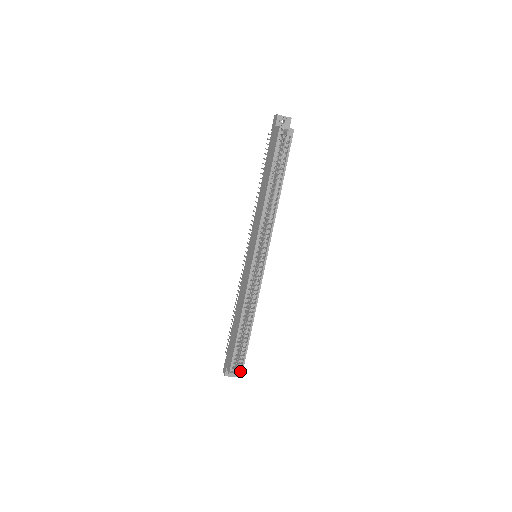
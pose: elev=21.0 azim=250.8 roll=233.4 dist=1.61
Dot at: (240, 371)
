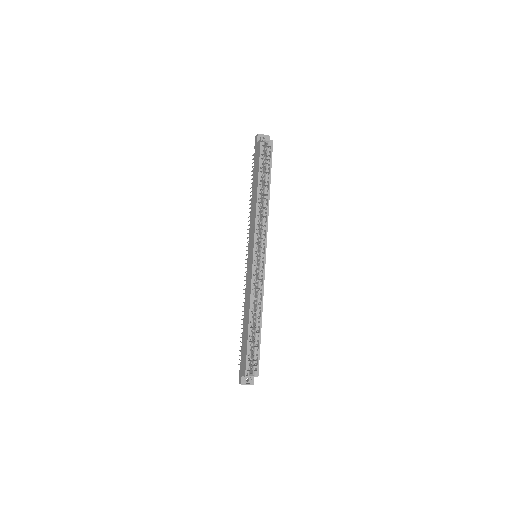
Dot at: (256, 373)
